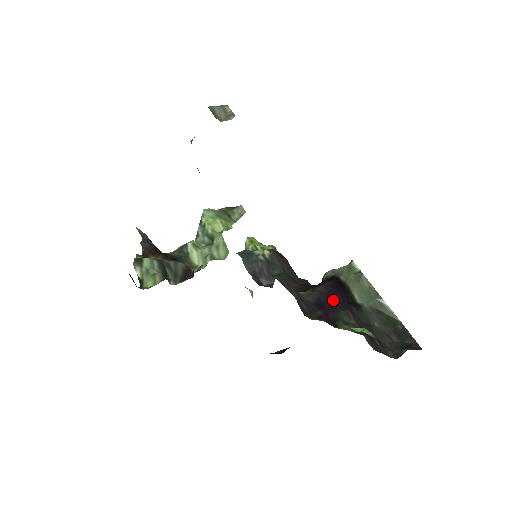
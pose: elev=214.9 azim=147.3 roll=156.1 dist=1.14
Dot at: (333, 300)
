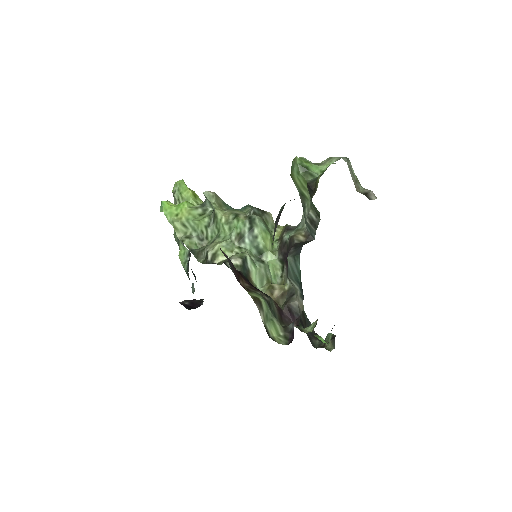
Dot at: occluded
